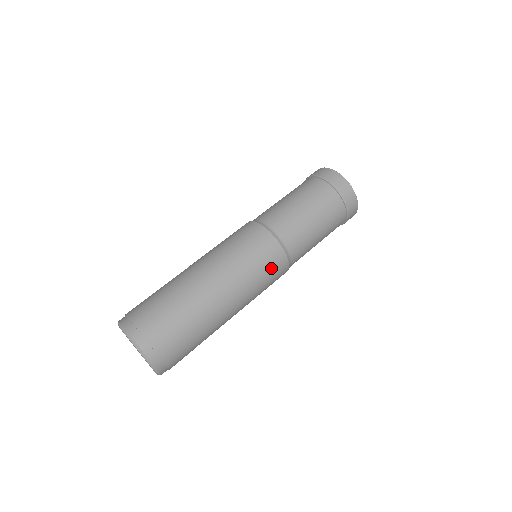
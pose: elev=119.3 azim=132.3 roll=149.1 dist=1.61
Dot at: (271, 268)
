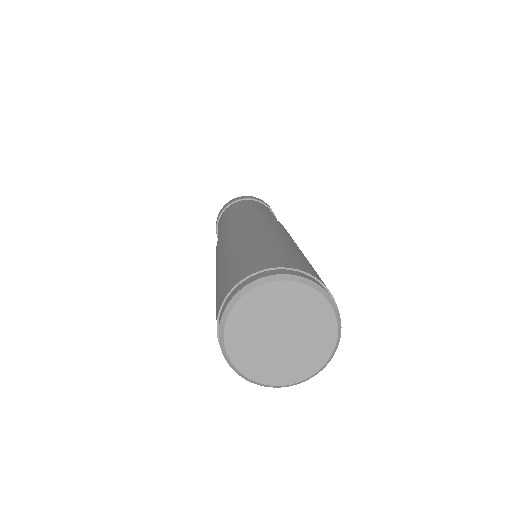
Dot at: occluded
